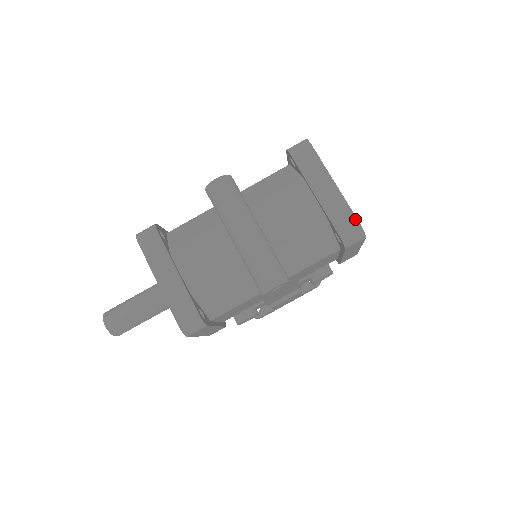
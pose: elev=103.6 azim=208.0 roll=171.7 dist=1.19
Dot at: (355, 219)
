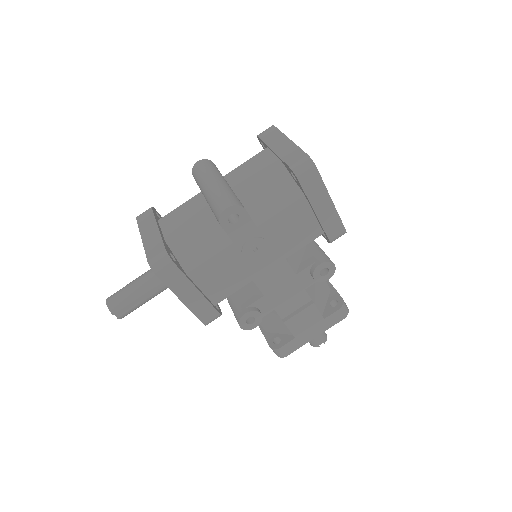
Dot at: (303, 153)
